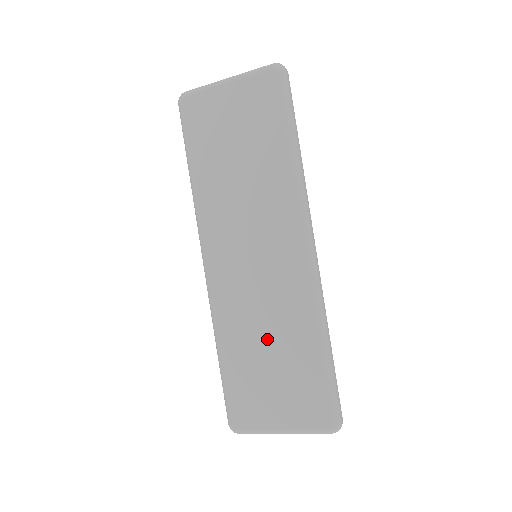
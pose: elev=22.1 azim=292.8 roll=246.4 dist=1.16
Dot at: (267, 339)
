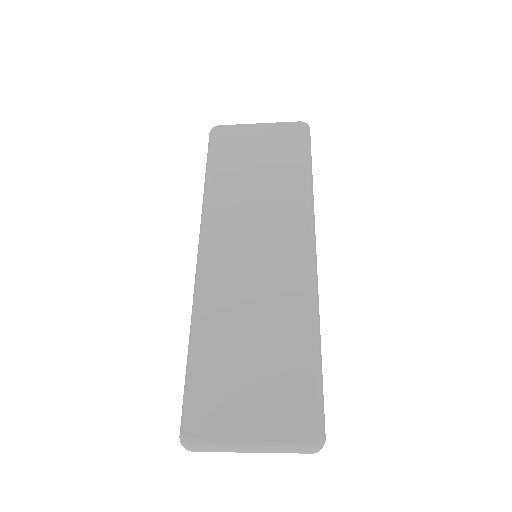
Dot at: (254, 333)
